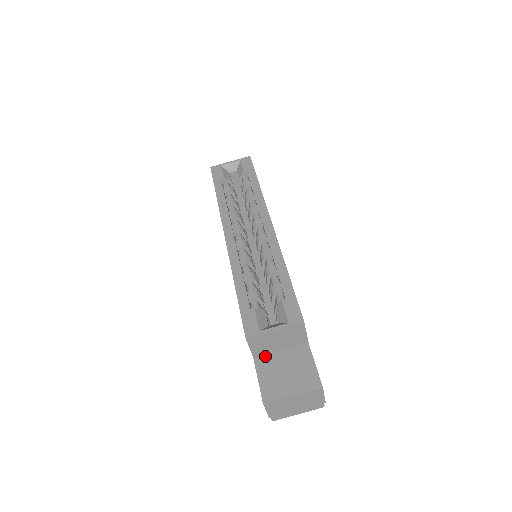
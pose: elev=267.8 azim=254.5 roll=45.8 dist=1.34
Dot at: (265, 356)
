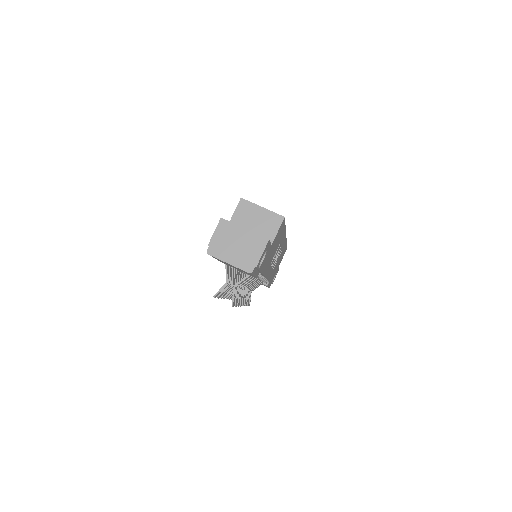
Dot at: occluded
